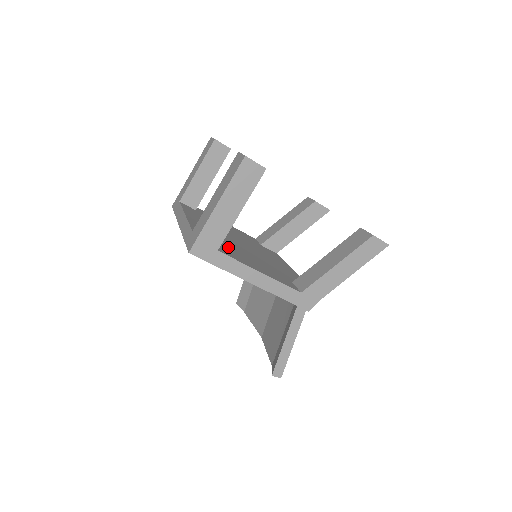
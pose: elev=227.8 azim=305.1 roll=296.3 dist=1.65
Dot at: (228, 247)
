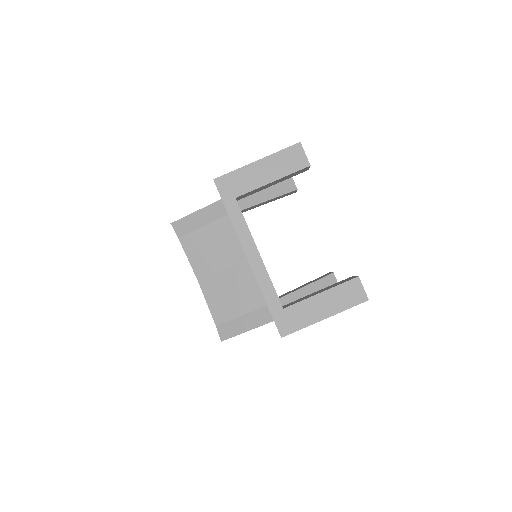
Dot at: occluded
